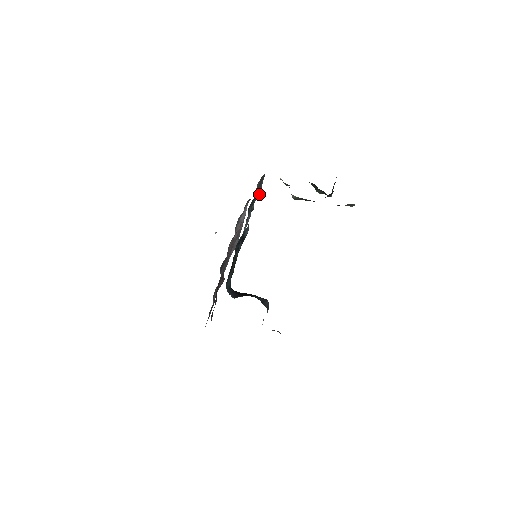
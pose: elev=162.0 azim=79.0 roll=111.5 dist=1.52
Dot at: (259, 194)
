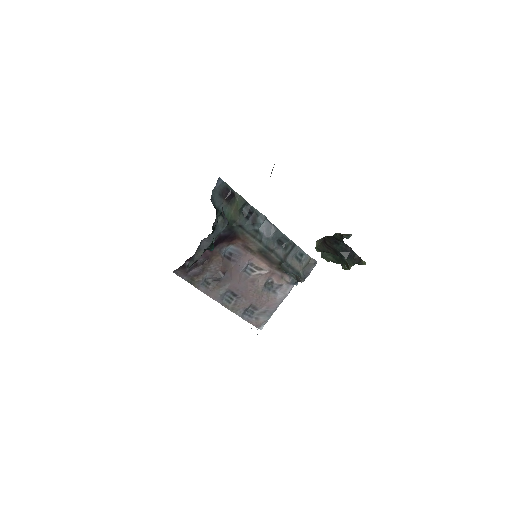
Dot at: (303, 278)
